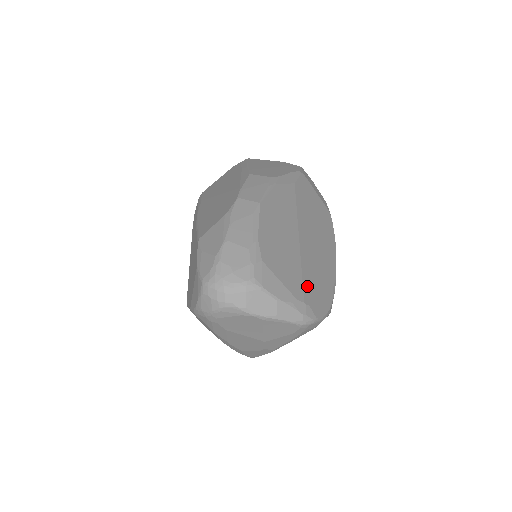
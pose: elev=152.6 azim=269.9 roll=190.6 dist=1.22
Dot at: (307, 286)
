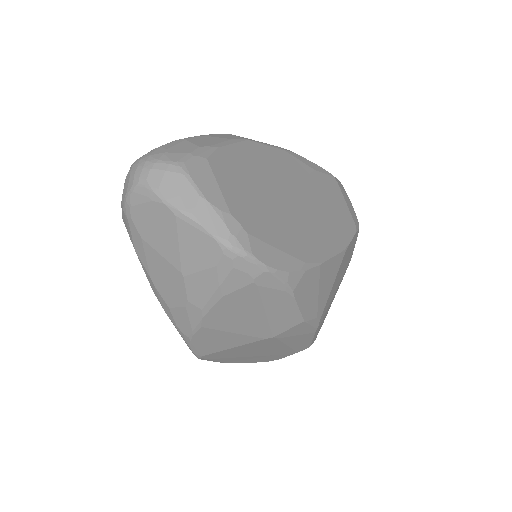
Dot at: (260, 222)
